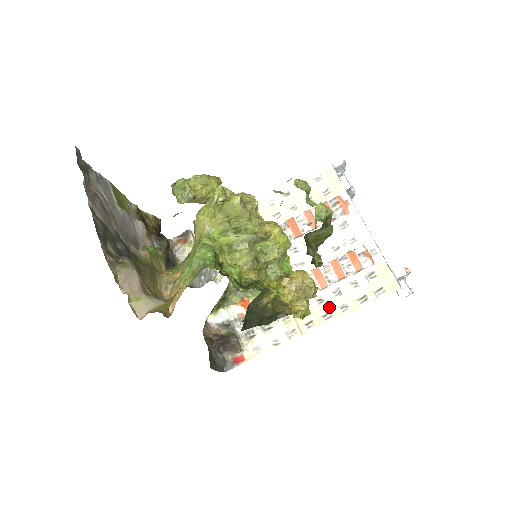
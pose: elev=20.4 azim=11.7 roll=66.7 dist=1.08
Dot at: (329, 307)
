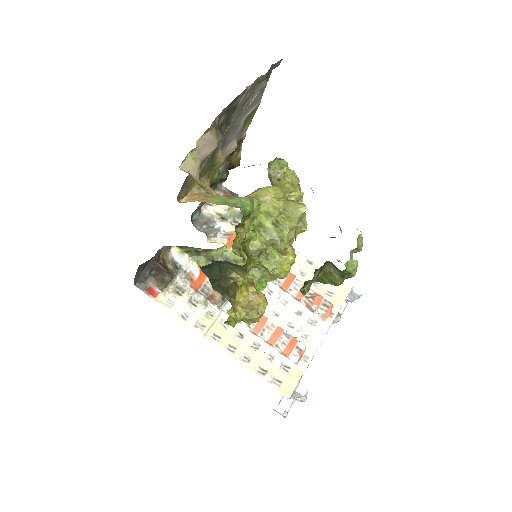
Dot at: (240, 346)
